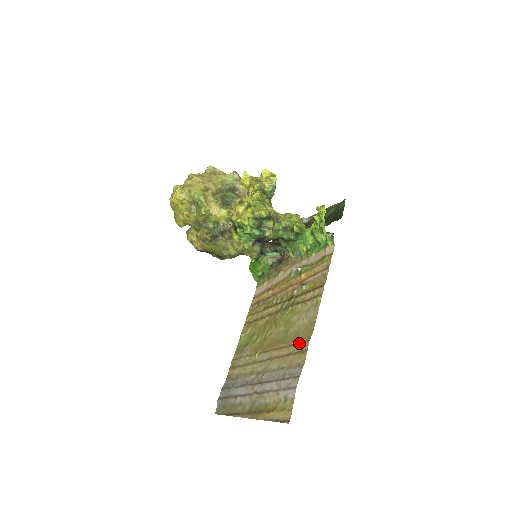
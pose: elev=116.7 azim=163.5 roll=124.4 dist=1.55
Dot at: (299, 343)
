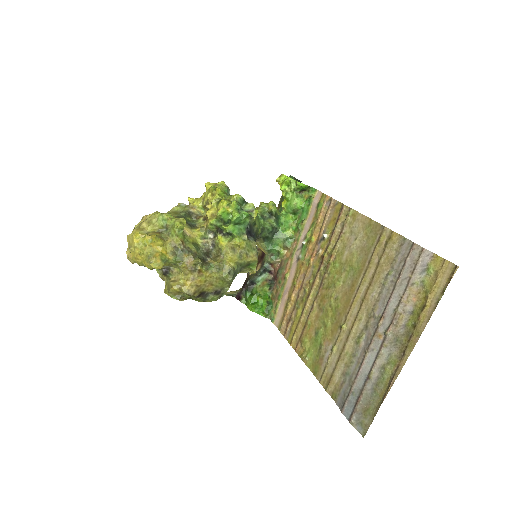
Dot at: (376, 244)
